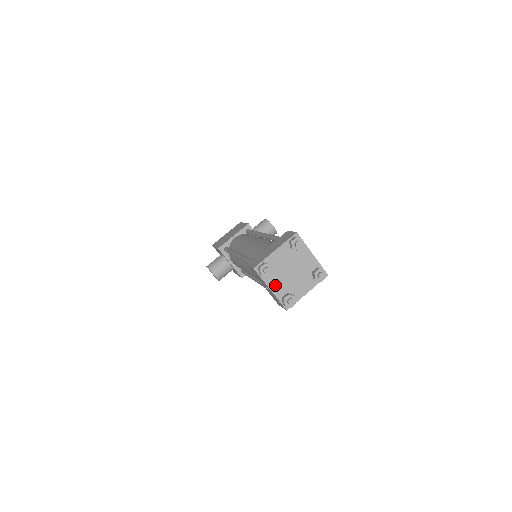
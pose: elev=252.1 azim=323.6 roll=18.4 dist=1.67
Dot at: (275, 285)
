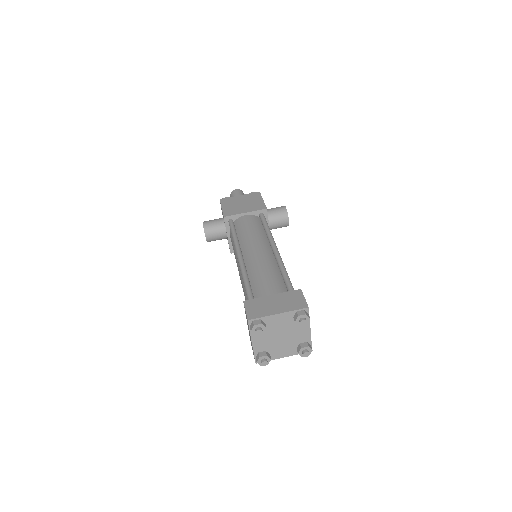
Dot at: (259, 341)
